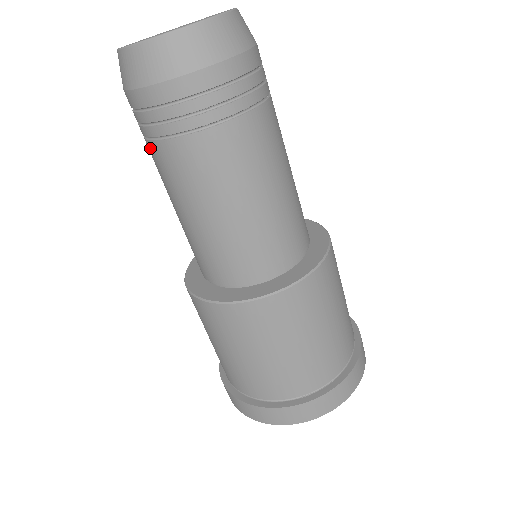
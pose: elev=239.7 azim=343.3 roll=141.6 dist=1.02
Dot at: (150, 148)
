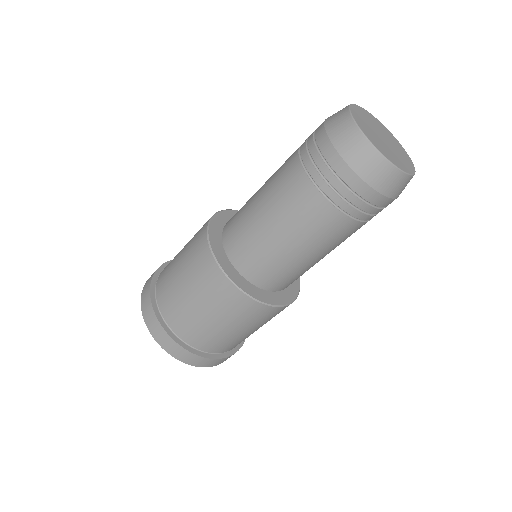
Dot at: (332, 213)
